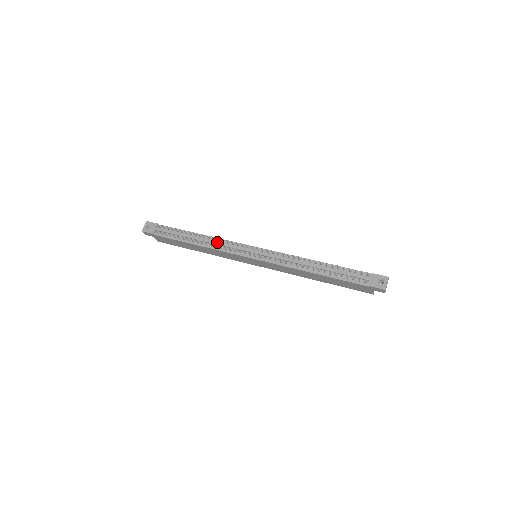
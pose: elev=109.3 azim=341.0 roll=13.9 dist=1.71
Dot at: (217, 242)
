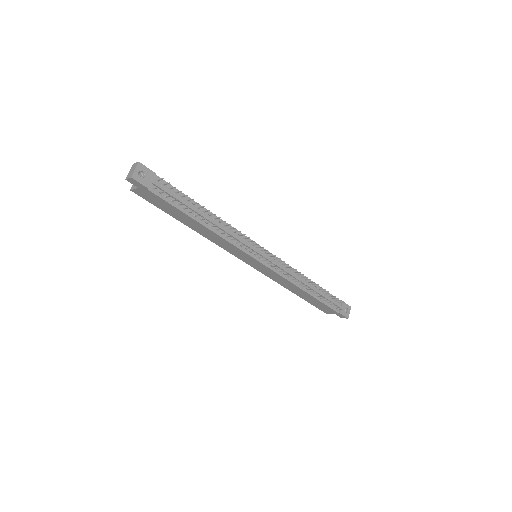
Dot at: (230, 231)
